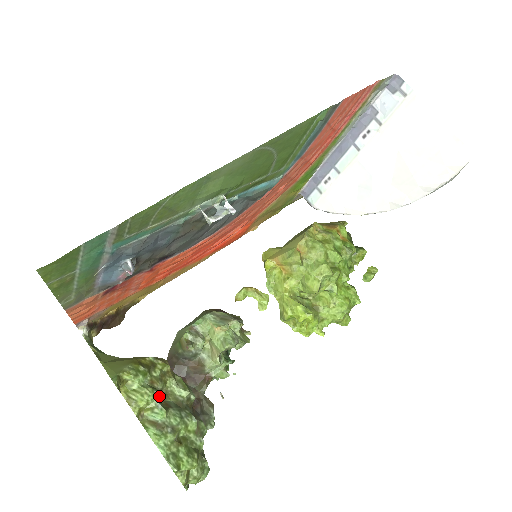
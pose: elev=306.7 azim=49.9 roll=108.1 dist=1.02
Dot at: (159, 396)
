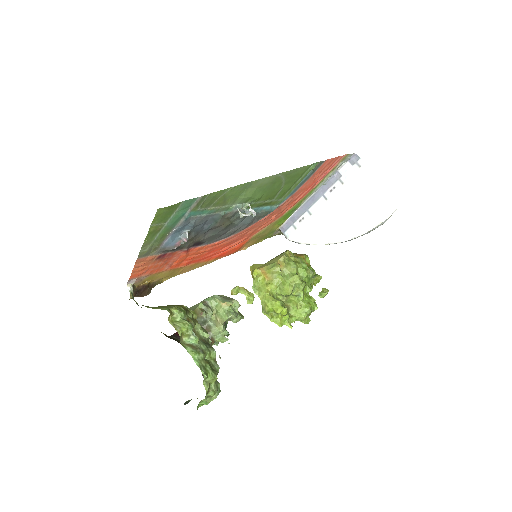
Dot at: occluded
